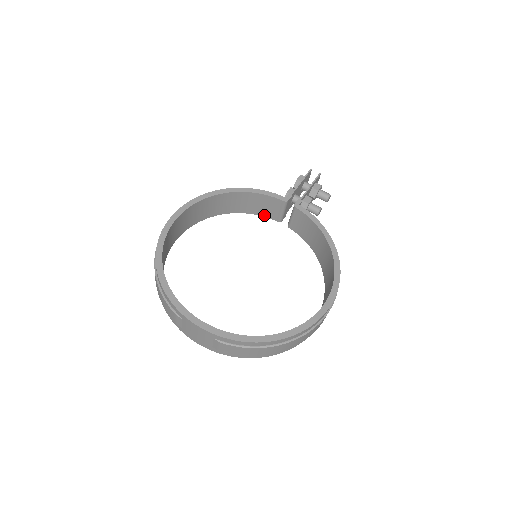
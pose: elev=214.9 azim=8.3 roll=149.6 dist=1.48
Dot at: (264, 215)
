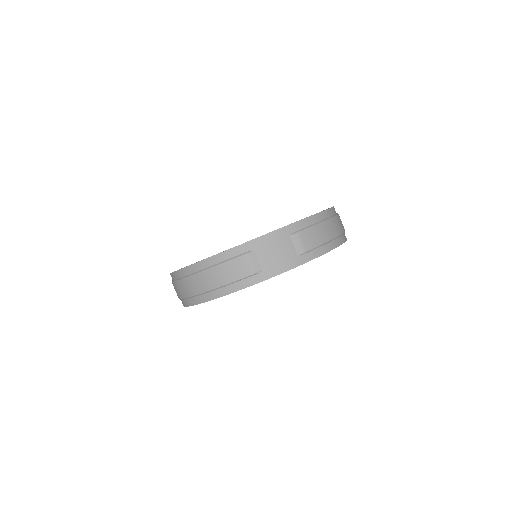
Dot at: occluded
